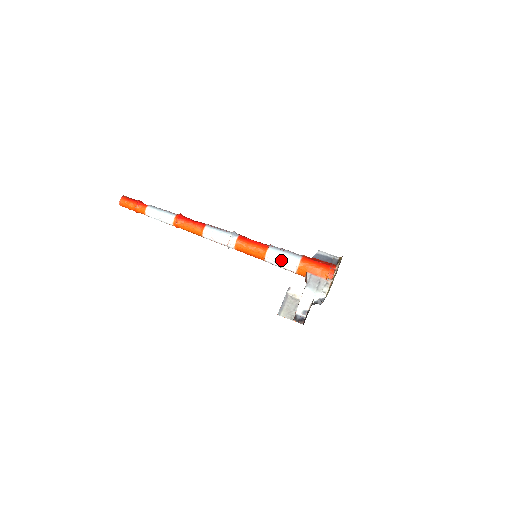
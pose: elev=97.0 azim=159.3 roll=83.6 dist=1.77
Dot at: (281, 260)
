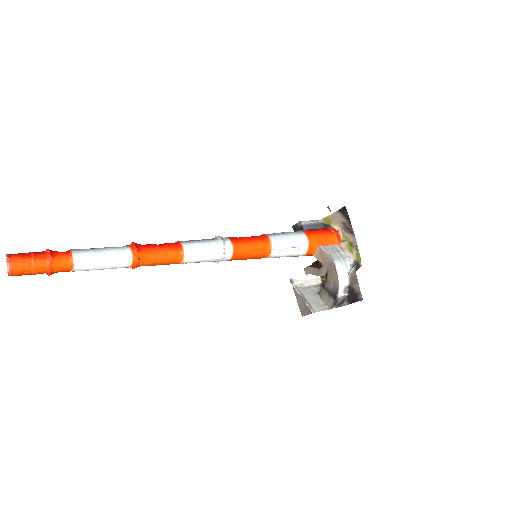
Dot at: (289, 245)
